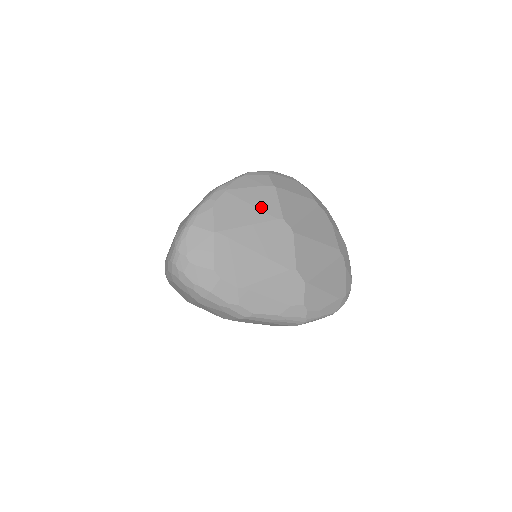
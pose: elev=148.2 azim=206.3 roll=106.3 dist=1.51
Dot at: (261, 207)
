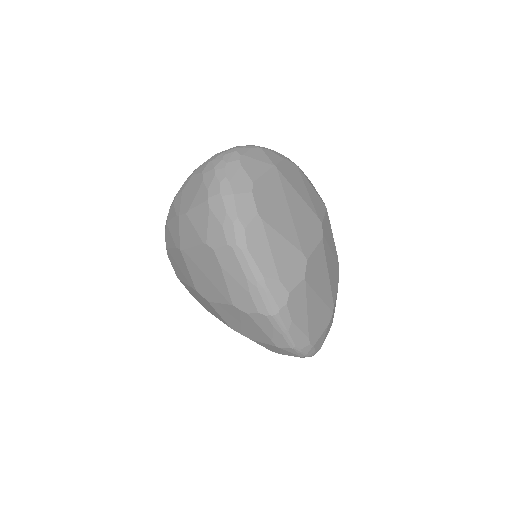
Dot at: (313, 200)
